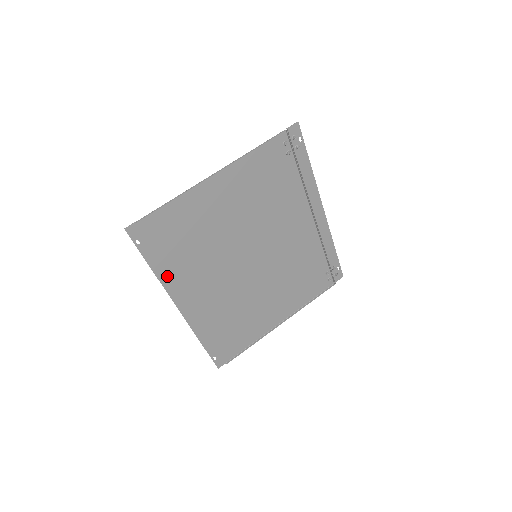
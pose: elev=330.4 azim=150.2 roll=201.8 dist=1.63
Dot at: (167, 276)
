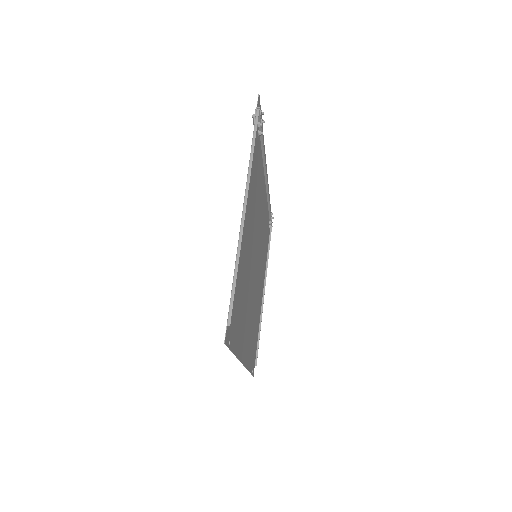
Dot at: (238, 346)
